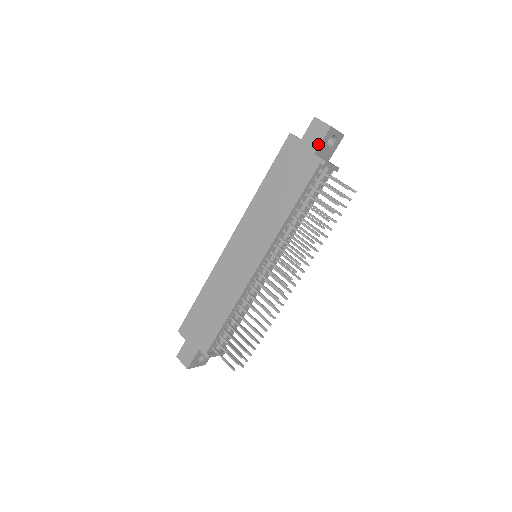
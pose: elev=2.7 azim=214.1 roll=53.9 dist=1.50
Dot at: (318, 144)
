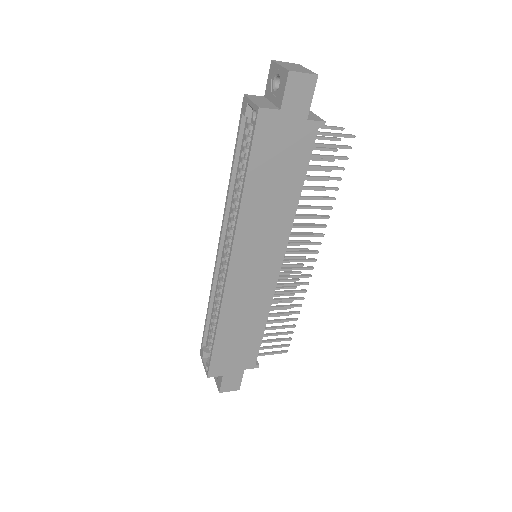
Dot at: (308, 105)
